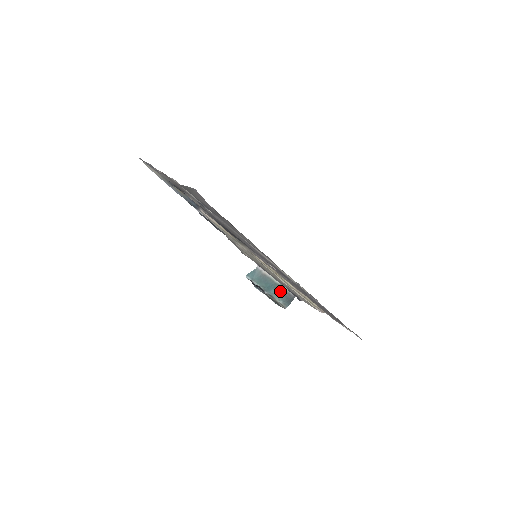
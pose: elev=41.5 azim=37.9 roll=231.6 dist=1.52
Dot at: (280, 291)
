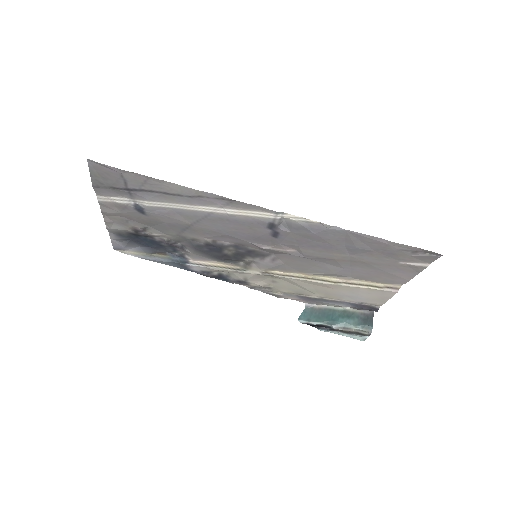
Dot at: (350, 316)
